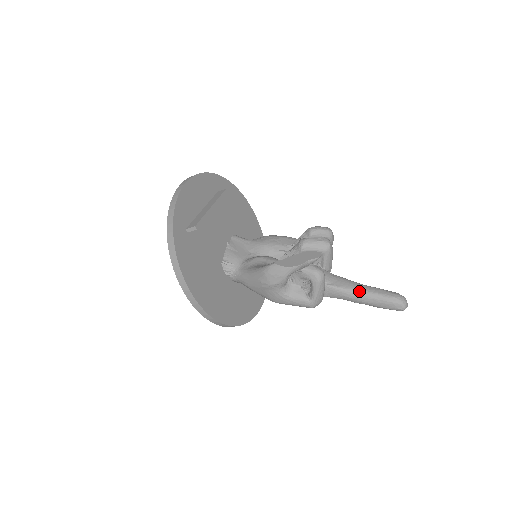
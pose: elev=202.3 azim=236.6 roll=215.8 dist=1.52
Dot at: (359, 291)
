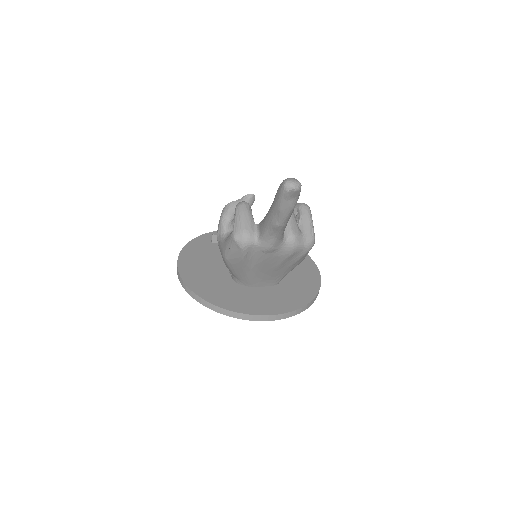
Dot at: occluded
